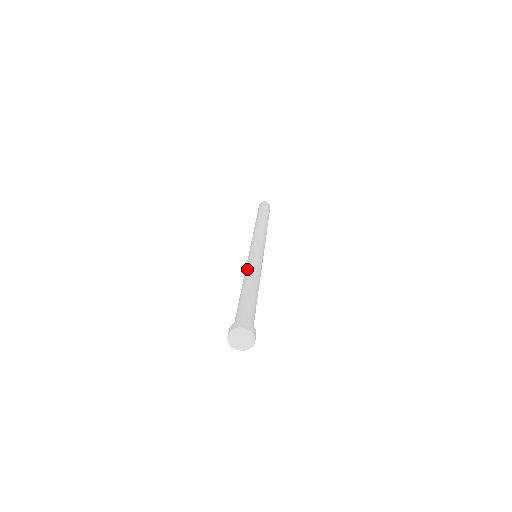
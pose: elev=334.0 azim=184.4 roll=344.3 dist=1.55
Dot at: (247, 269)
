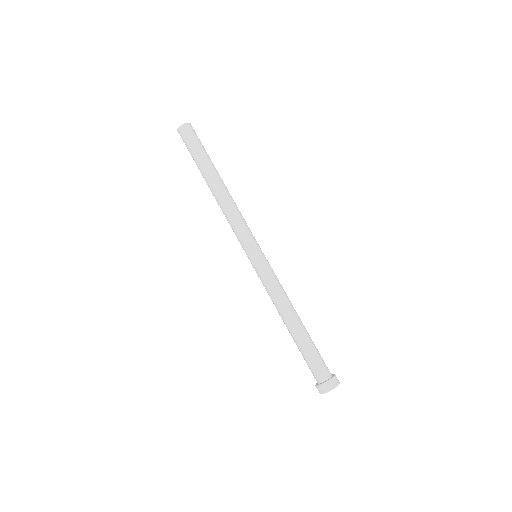
Dot at: (273, 295)
